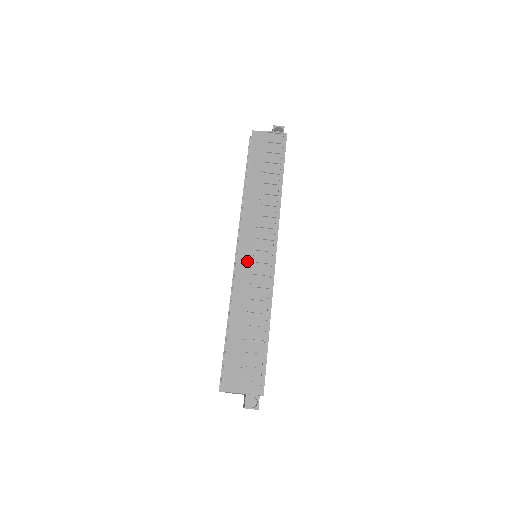
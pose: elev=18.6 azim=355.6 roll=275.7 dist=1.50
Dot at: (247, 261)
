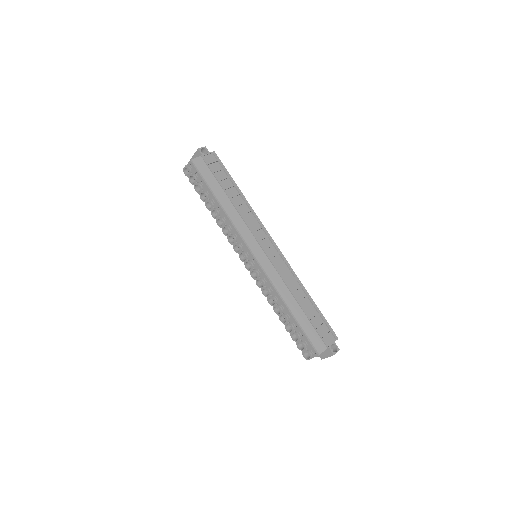
Dot at: (265, 261)
